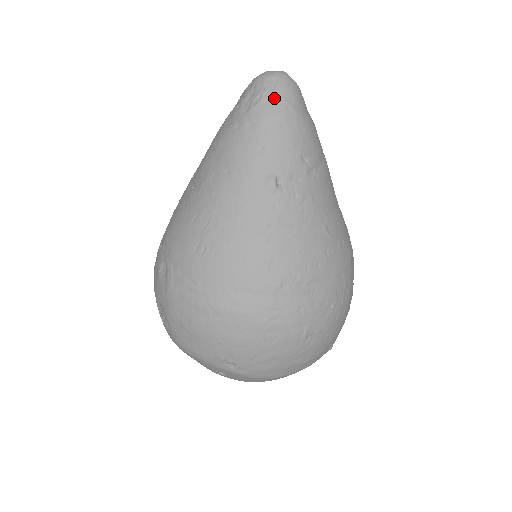
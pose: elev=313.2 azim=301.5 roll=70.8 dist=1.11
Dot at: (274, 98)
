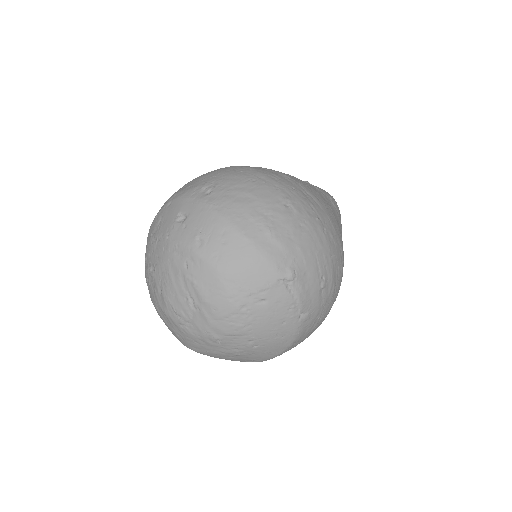
Dot at: occluded
